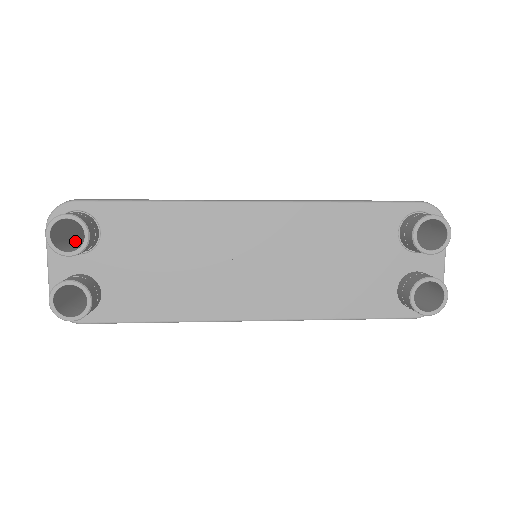
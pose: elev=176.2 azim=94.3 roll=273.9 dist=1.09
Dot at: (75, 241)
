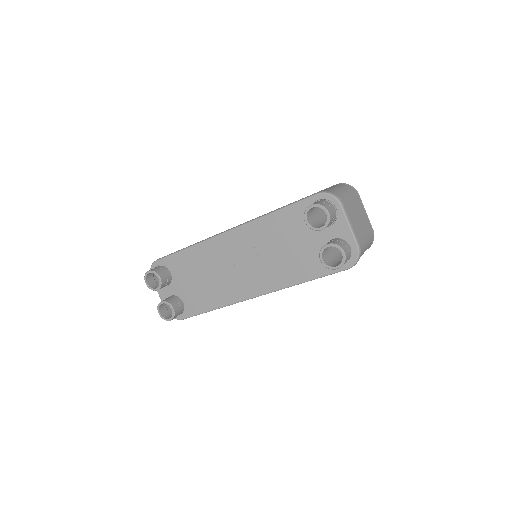
Dot at: occluded
